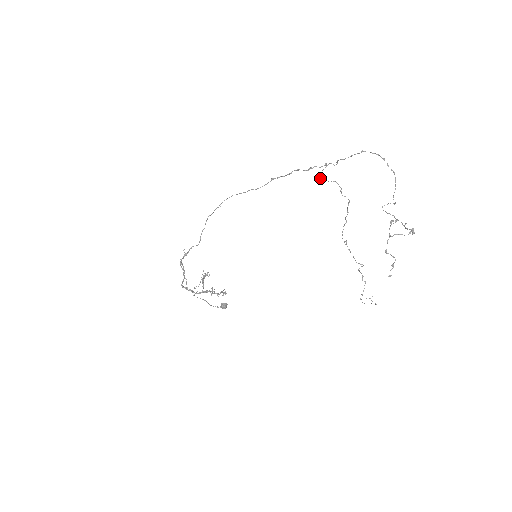
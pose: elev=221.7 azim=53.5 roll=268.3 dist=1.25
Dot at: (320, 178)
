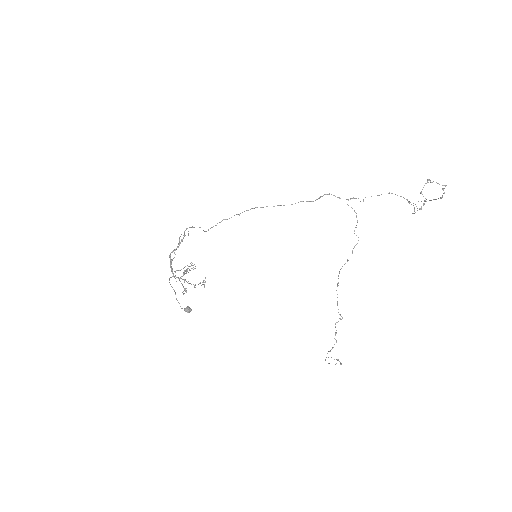
Dot at: occluded
